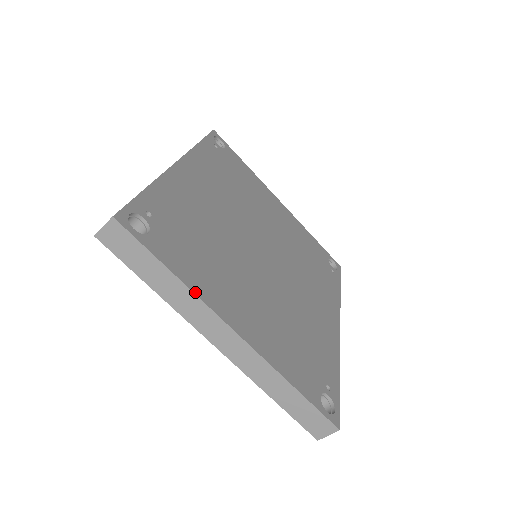
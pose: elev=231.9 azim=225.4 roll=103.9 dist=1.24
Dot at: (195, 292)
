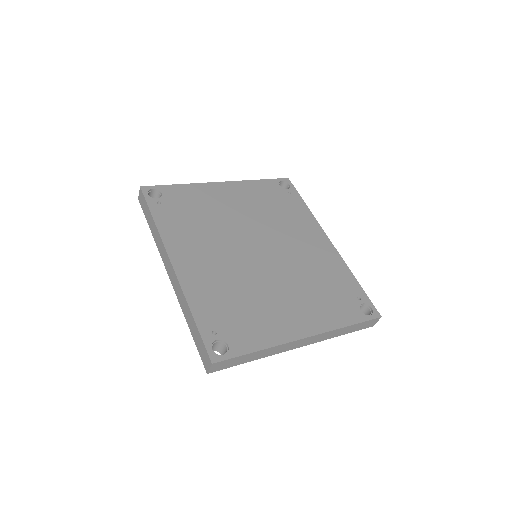
Dot at: (275, 345)
